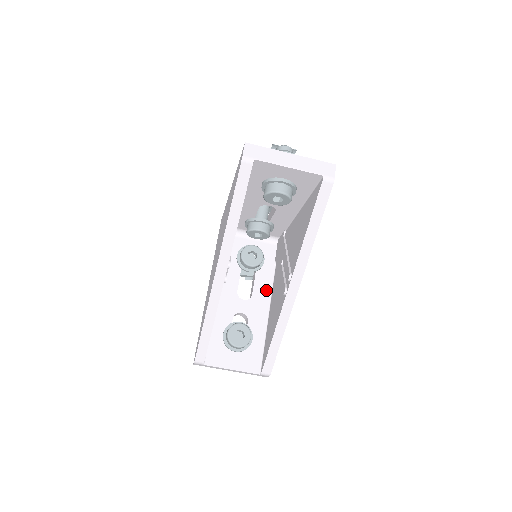
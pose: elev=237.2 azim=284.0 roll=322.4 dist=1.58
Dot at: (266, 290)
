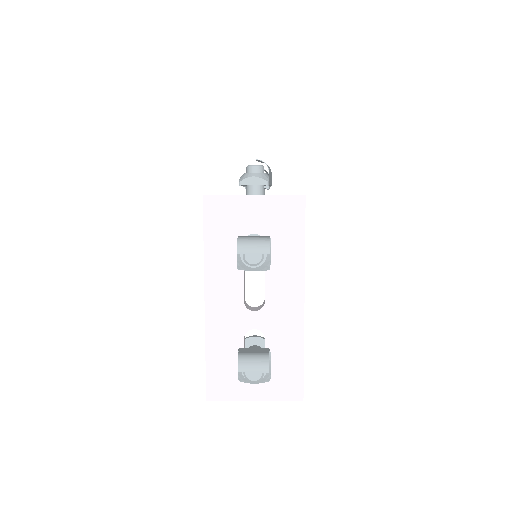
Dot at: occluded
